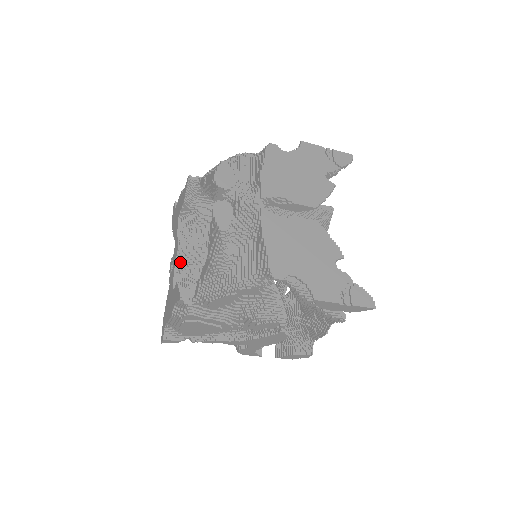
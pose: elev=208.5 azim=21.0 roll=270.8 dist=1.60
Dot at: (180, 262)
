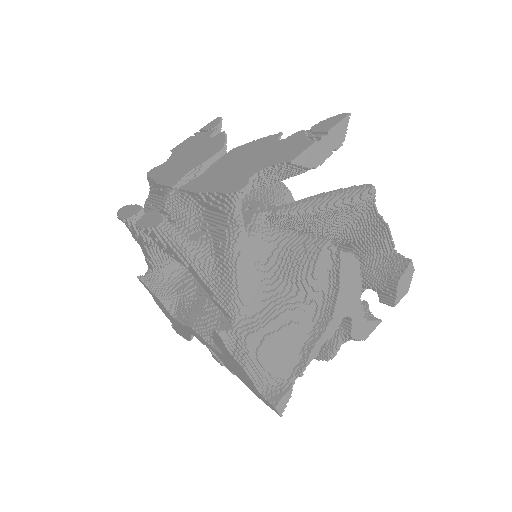
Dot at: (205, 333)
